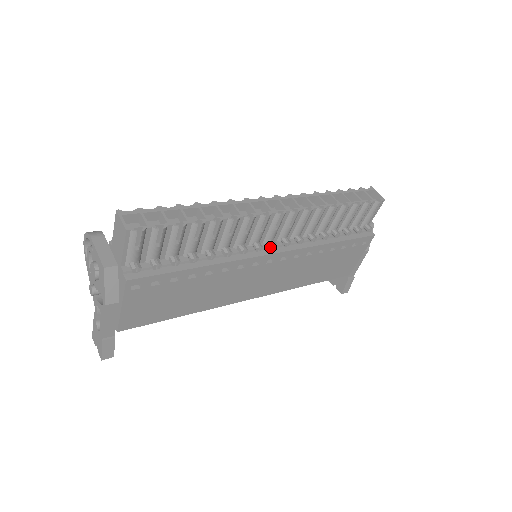
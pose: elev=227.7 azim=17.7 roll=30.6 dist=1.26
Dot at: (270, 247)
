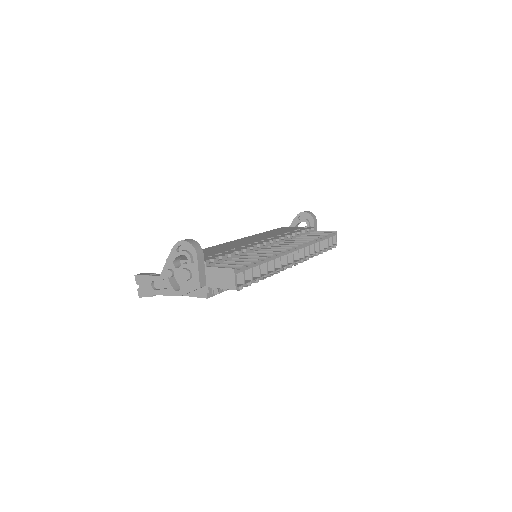
Dot at: occluded
